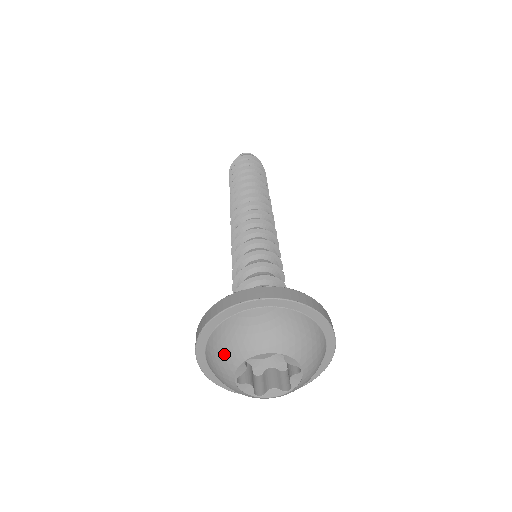
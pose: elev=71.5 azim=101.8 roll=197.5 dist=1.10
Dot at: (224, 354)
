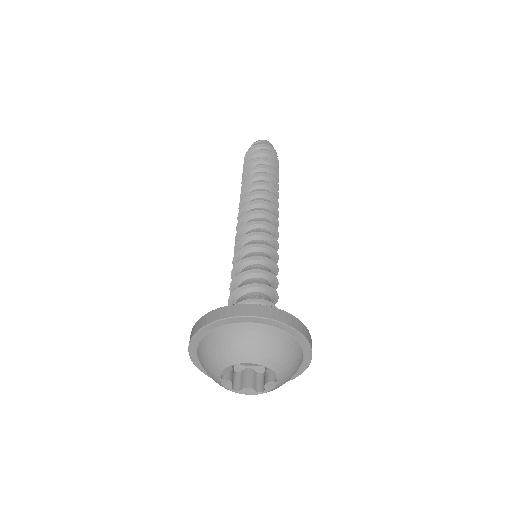
Dot at: (216, 354)
